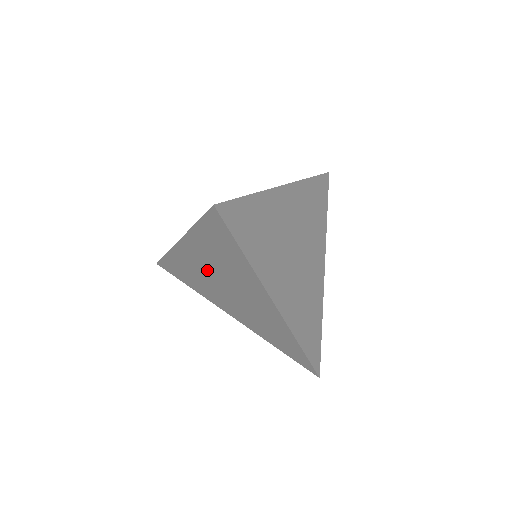
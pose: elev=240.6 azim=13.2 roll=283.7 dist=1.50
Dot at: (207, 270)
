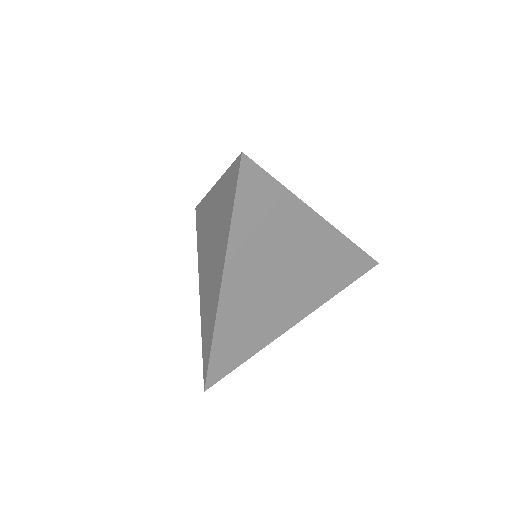
Dot at: (211, 226)
